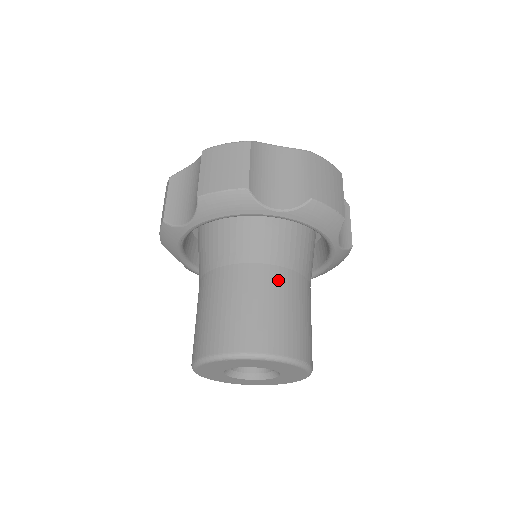
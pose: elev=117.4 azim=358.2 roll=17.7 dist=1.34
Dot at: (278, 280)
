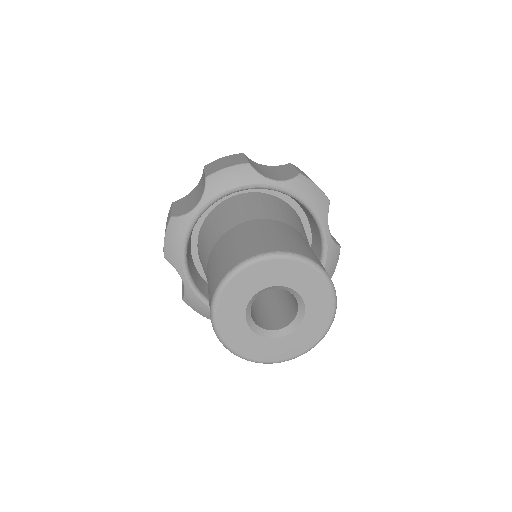
Dot at: (229, 236)
